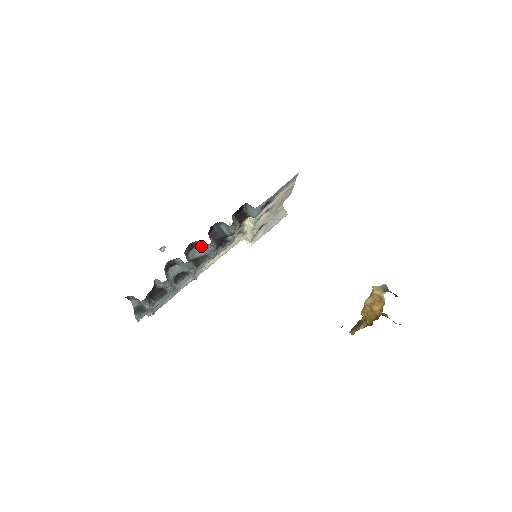
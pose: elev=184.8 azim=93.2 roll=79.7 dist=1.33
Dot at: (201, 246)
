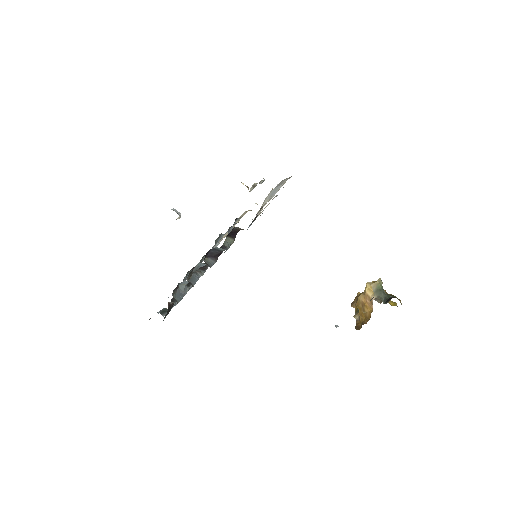
Dot at: occluded
